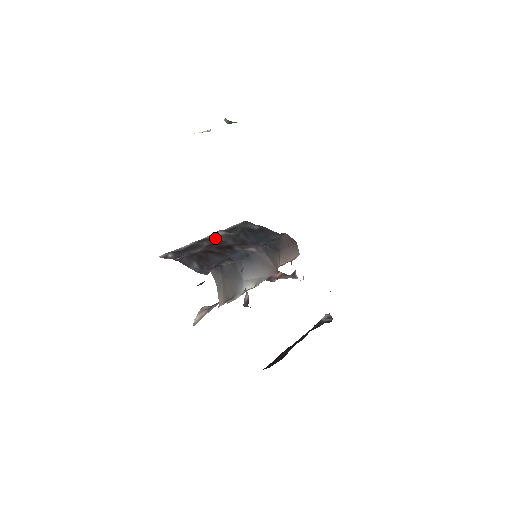
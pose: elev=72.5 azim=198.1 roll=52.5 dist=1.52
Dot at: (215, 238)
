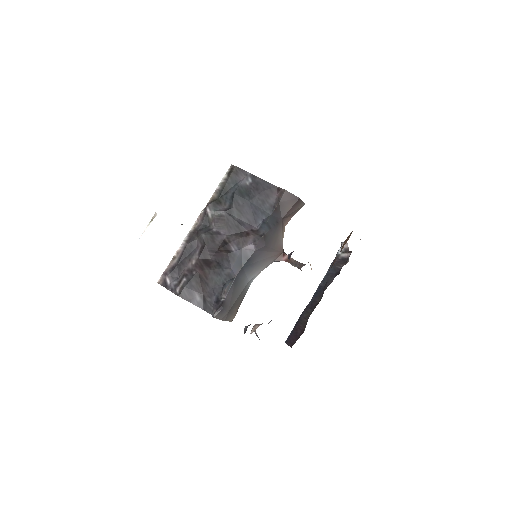
Dot at: (206, 225)
